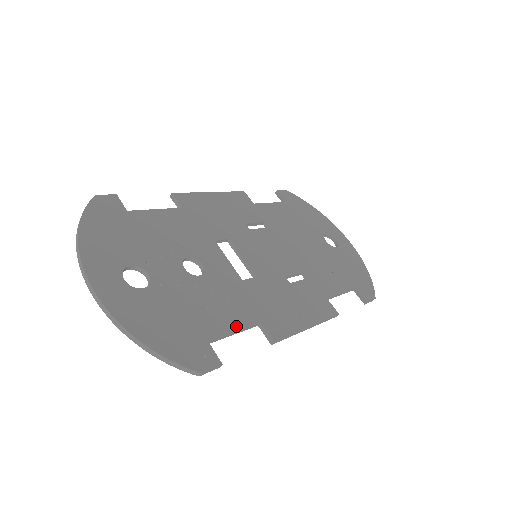
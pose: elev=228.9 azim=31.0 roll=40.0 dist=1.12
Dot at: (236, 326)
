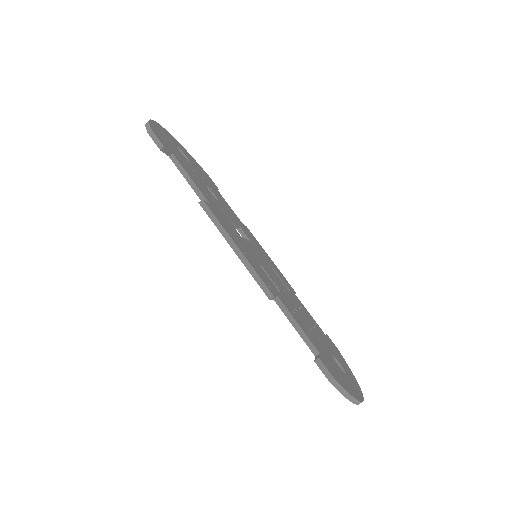
Dot at: (194, 182)
